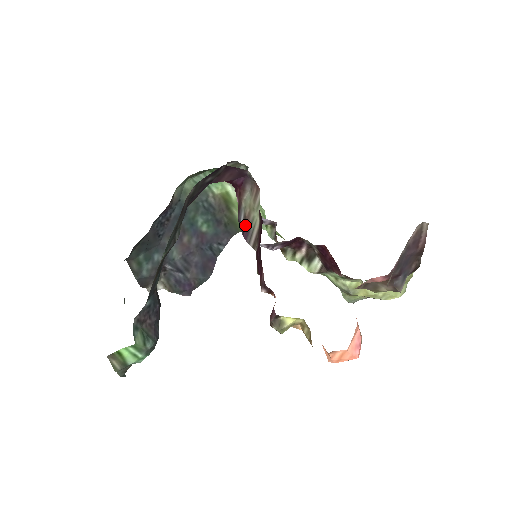
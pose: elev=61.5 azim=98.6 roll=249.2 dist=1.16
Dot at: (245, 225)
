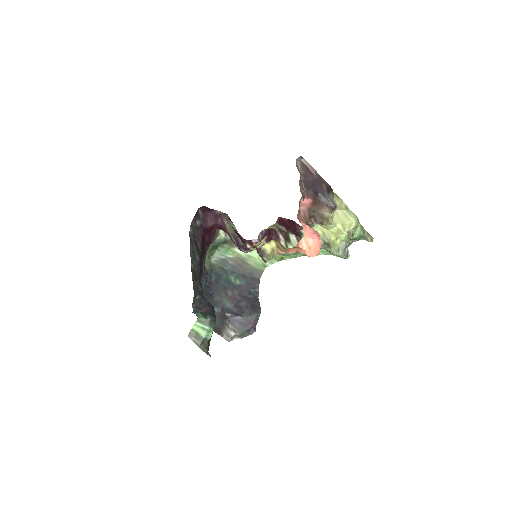
Dot at: (236, 240)
